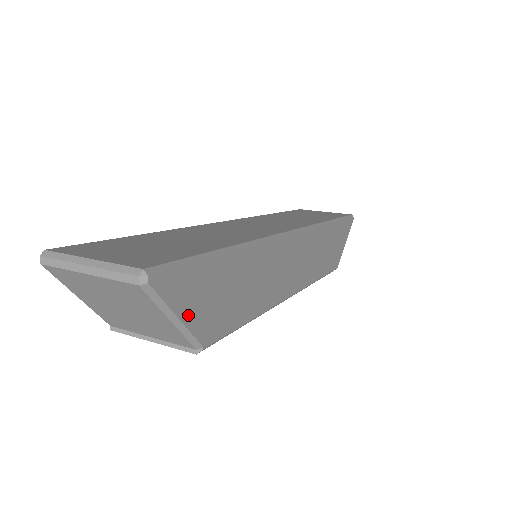
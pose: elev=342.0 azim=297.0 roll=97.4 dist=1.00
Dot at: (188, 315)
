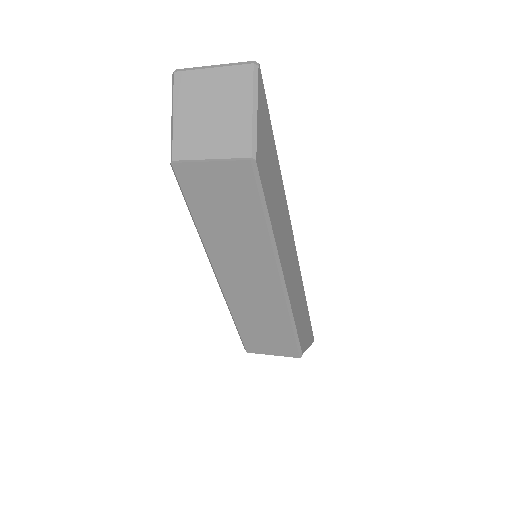
Dot at: (259, 124)
